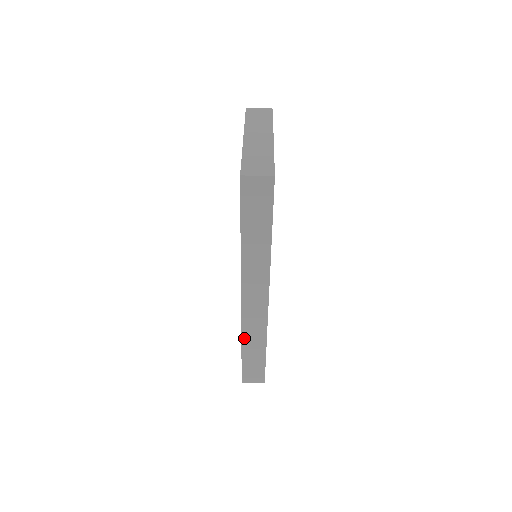
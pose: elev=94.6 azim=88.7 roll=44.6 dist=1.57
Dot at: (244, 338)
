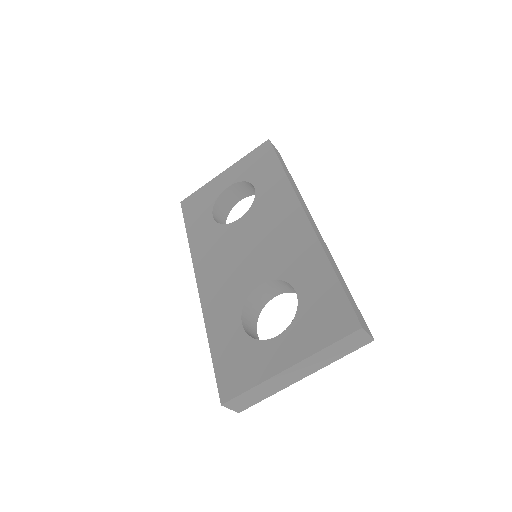
Dot at: (191, 247)
